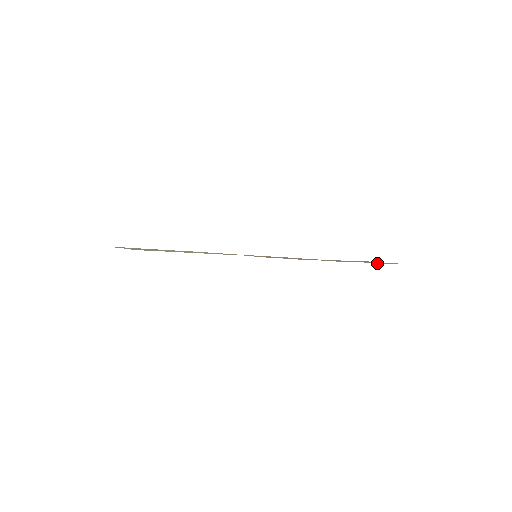
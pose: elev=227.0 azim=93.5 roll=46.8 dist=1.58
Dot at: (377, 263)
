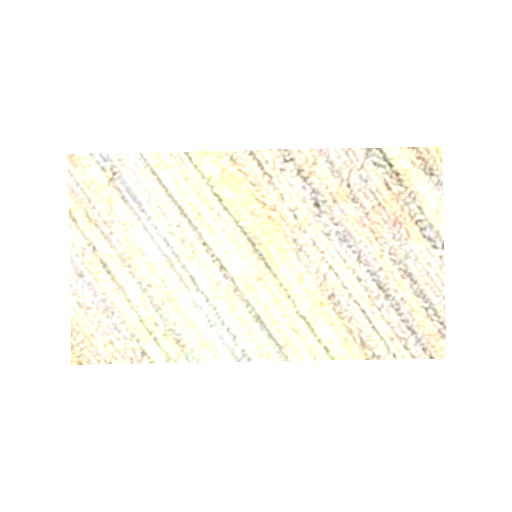
Dot at: (415, 163)
